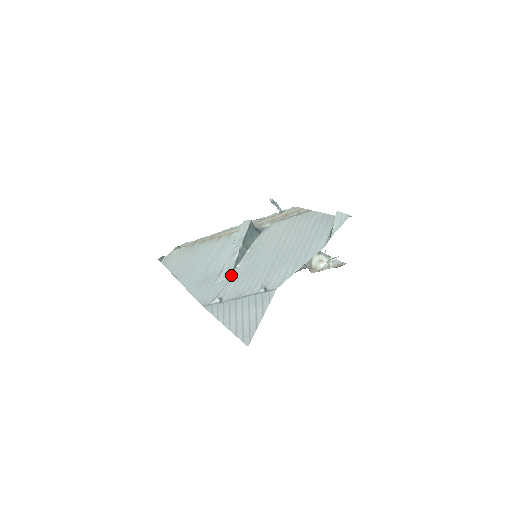
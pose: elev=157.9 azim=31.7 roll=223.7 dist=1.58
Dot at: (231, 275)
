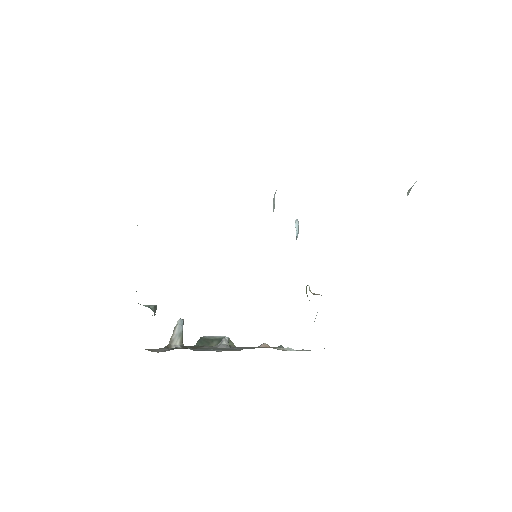
Dot at: occluded
